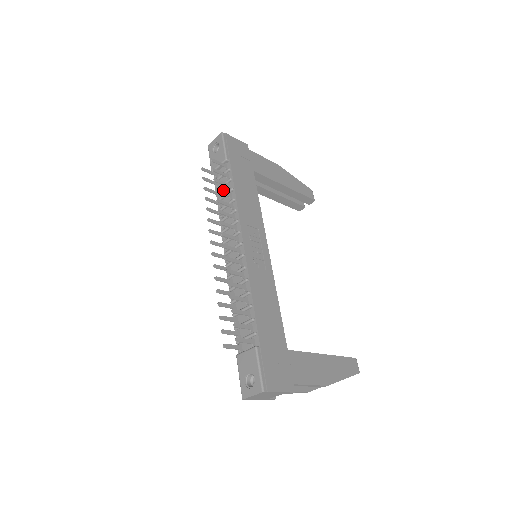
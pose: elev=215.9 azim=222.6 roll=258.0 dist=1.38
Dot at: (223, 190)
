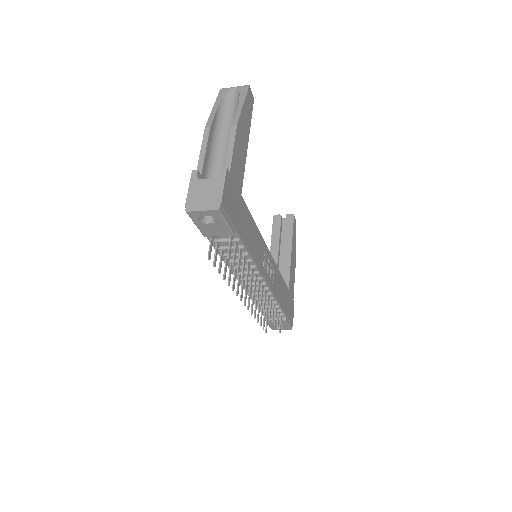
Dot at: occluded
